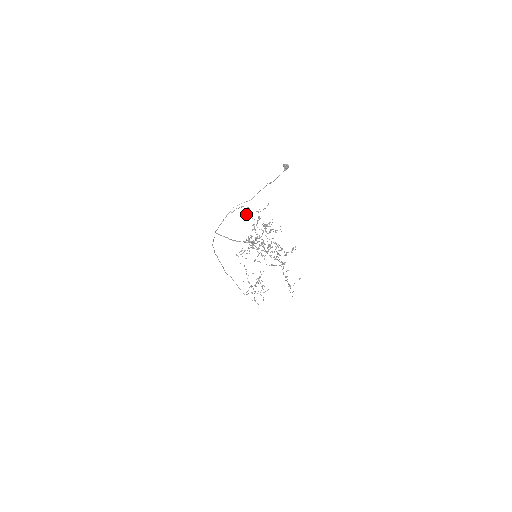
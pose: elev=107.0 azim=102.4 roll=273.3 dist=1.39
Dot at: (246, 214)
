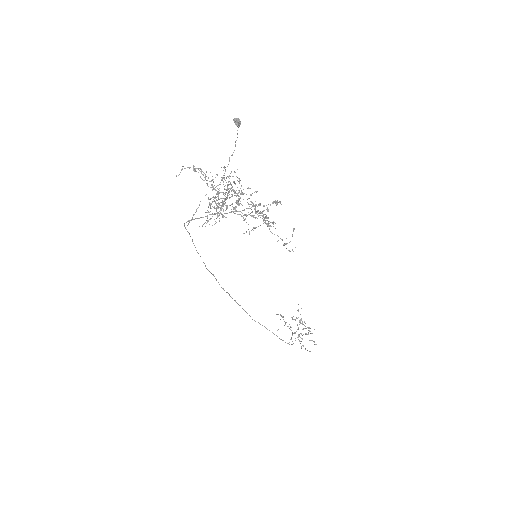
Dot at: (193, 168)
